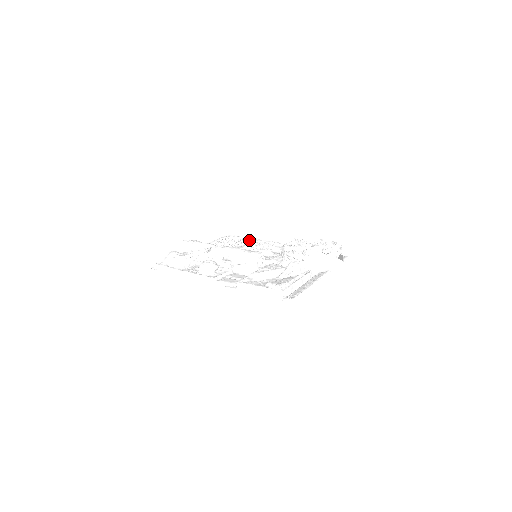
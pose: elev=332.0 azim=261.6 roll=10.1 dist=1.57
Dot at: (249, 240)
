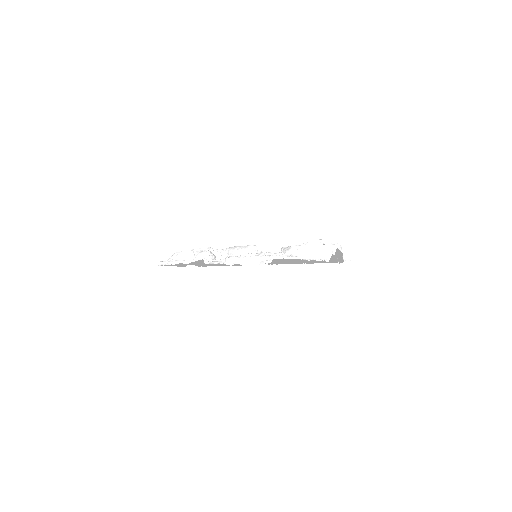
Dot at: occluded
